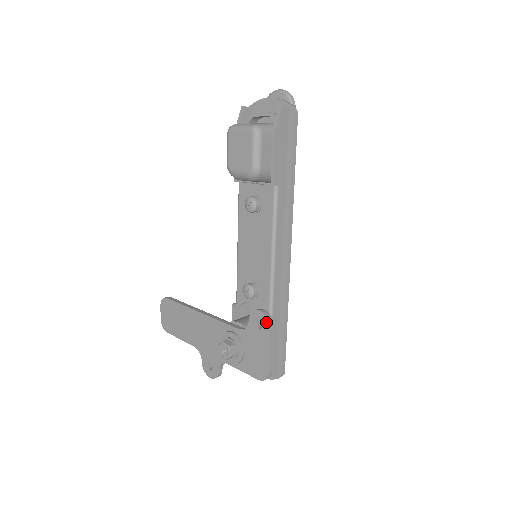
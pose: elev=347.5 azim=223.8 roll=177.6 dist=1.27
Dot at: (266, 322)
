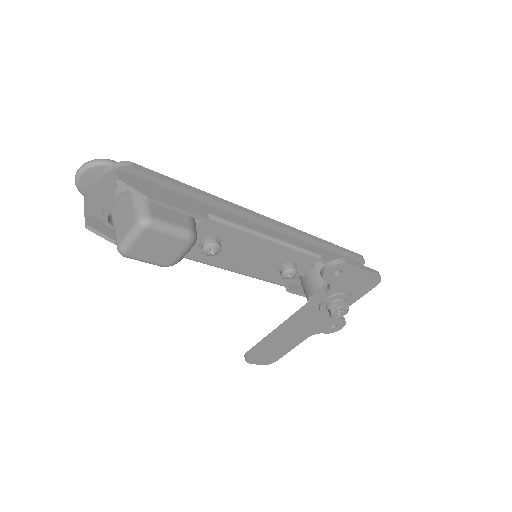
Dot at: (340, 267)
